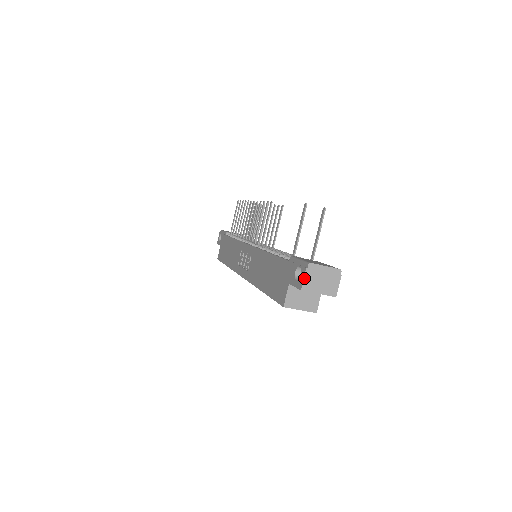
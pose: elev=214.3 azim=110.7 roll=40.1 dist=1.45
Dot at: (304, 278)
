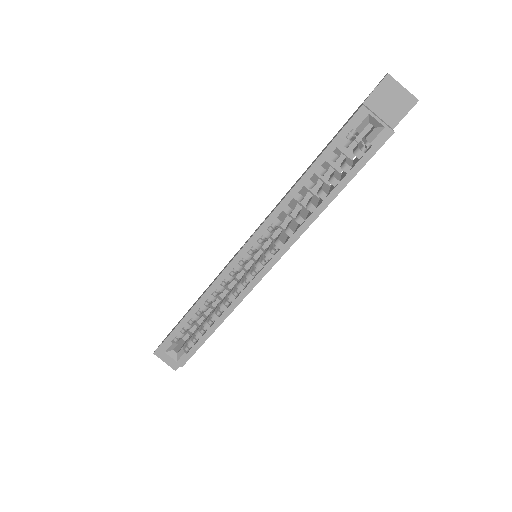
Dot at: occluded
